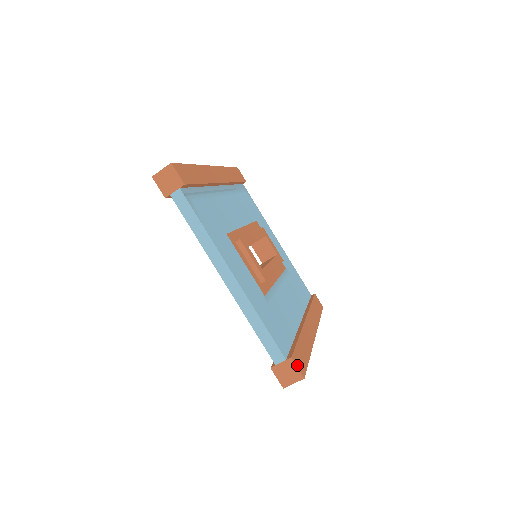
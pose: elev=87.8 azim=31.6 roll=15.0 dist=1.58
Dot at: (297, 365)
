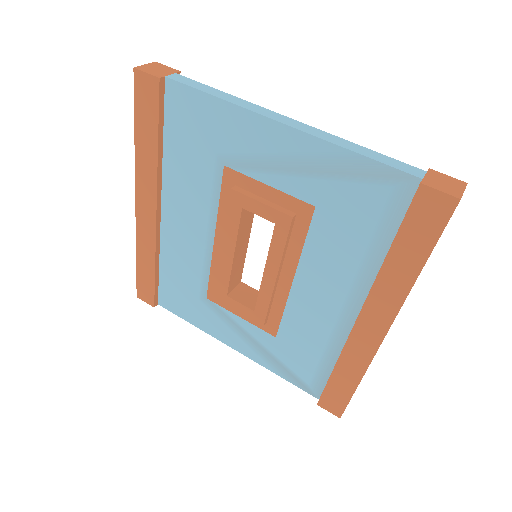
Dot at: (443, 178)
